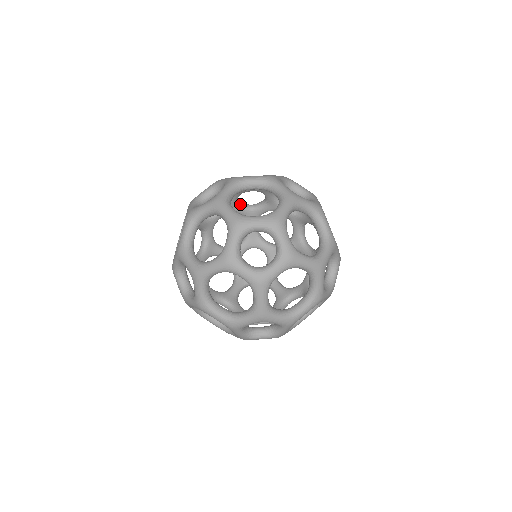
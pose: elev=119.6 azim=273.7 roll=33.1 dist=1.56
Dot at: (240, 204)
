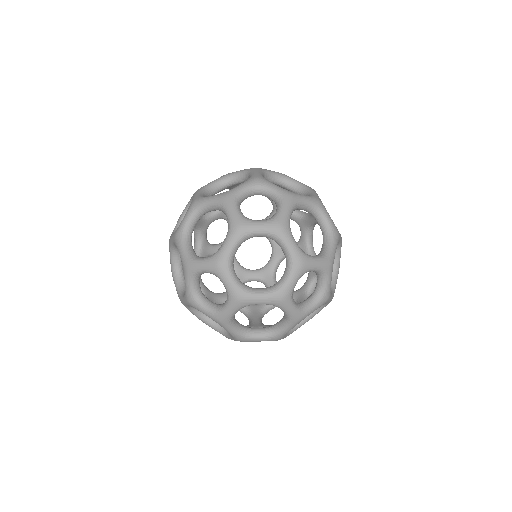
Dot at: occluded
